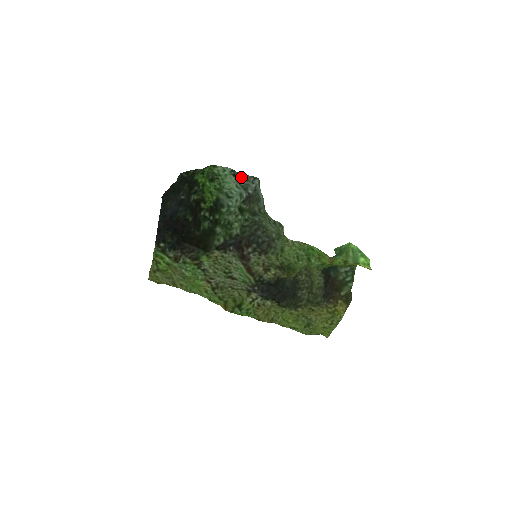
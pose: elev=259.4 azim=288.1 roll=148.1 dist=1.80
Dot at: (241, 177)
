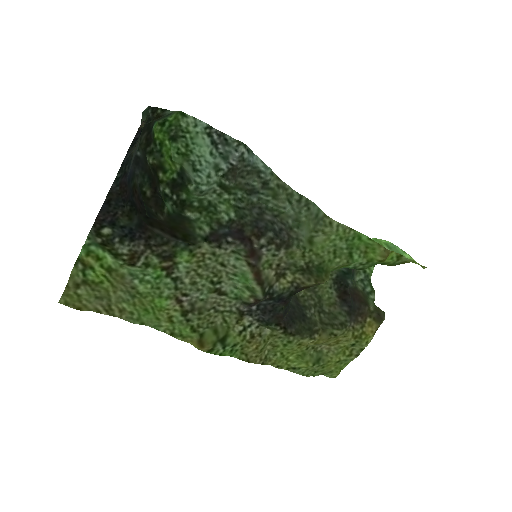
Dot at: (220, 139)
